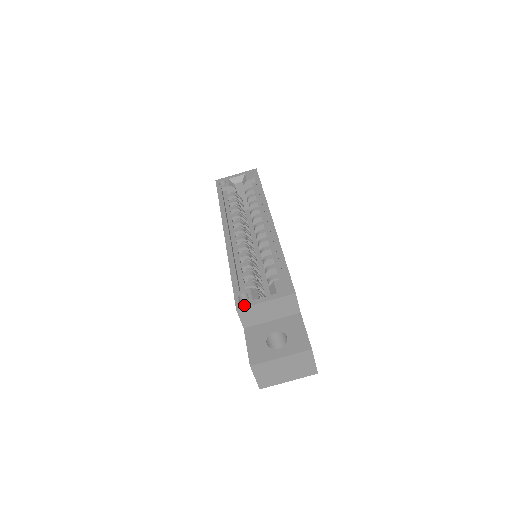
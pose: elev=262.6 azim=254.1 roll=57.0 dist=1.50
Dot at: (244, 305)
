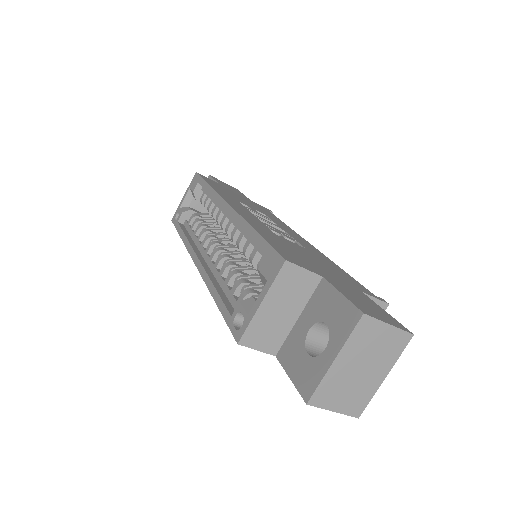
Dot at: (242, 330)
